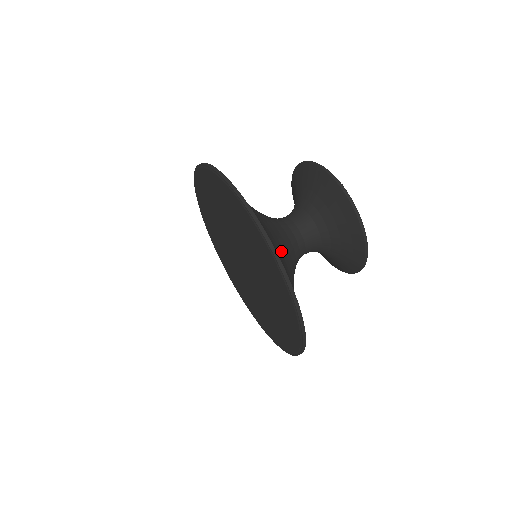
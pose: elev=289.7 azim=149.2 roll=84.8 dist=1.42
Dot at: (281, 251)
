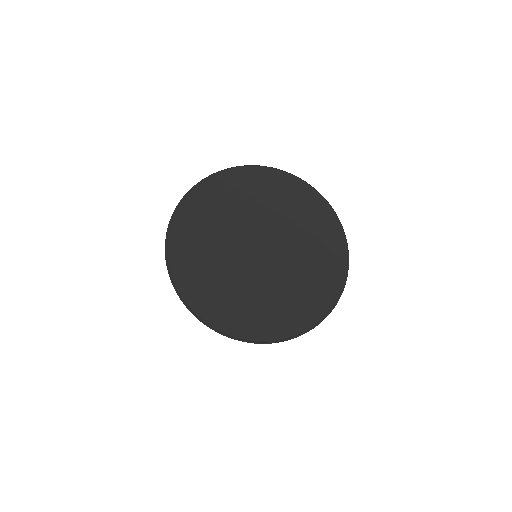
Dot at: occluded
